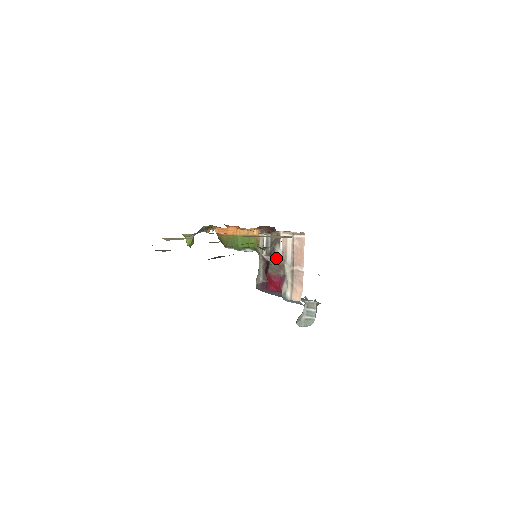
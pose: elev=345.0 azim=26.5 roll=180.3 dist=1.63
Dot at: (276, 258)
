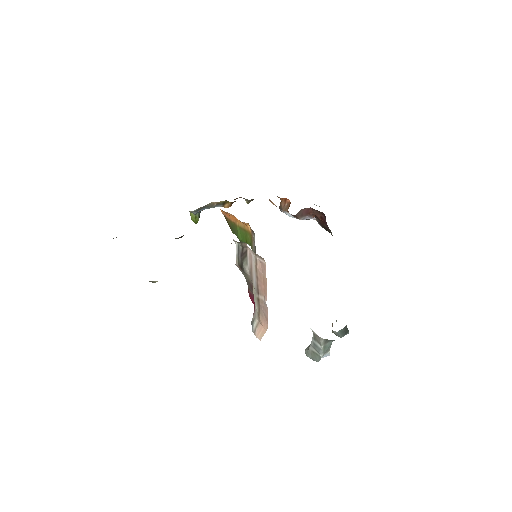
Dot at: (246, 275)
